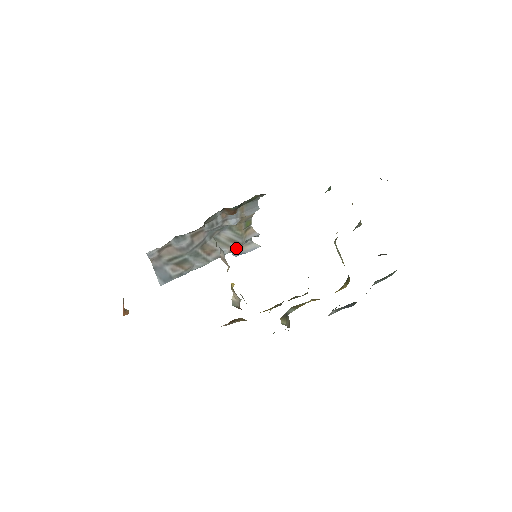
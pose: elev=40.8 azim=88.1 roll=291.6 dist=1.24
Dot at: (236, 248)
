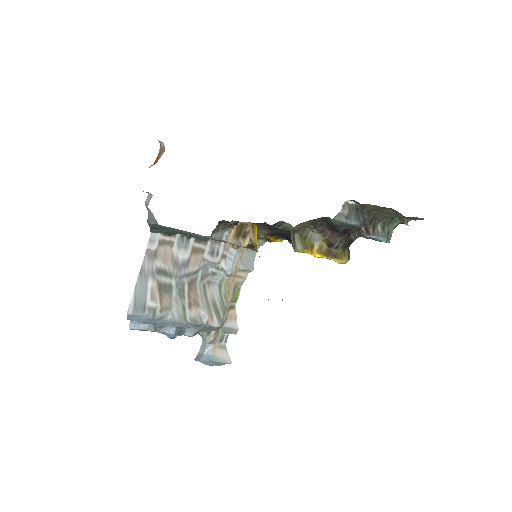
Dot at: (215, 323)
